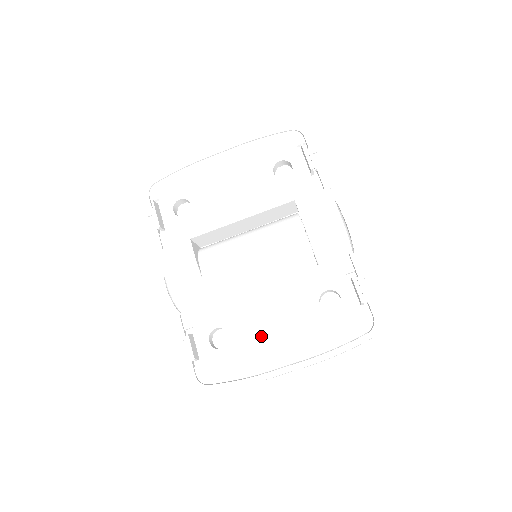
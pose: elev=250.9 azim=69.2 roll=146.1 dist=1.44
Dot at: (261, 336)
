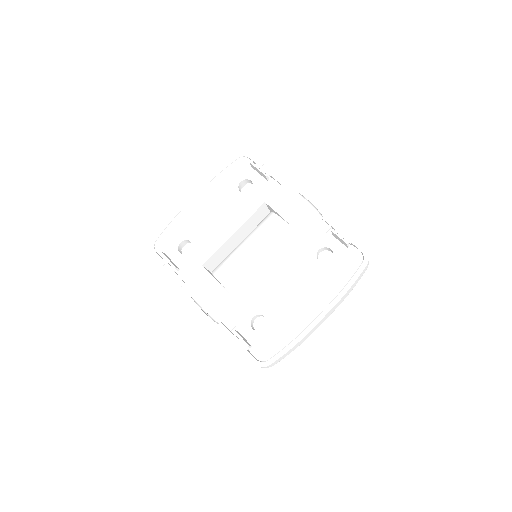
Dot at: (289, 305)
